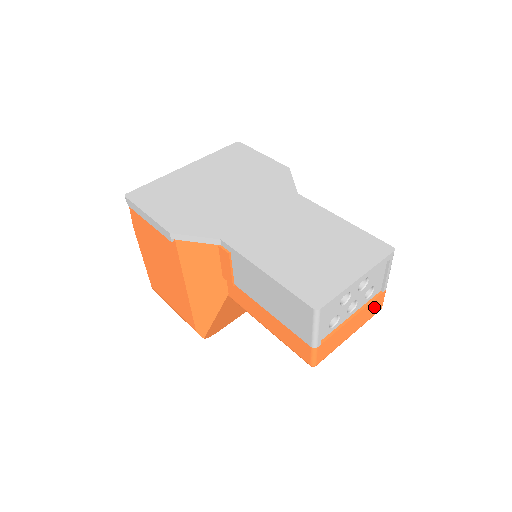
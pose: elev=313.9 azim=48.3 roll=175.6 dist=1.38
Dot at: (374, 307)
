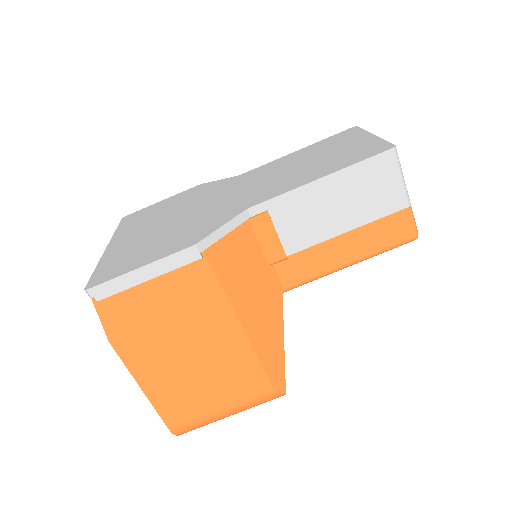
Dot at: occluded
